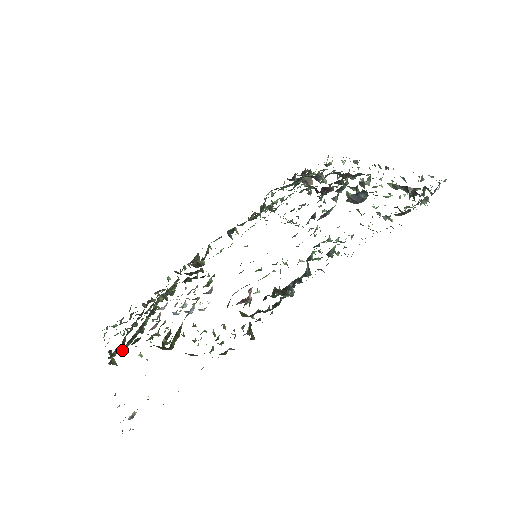
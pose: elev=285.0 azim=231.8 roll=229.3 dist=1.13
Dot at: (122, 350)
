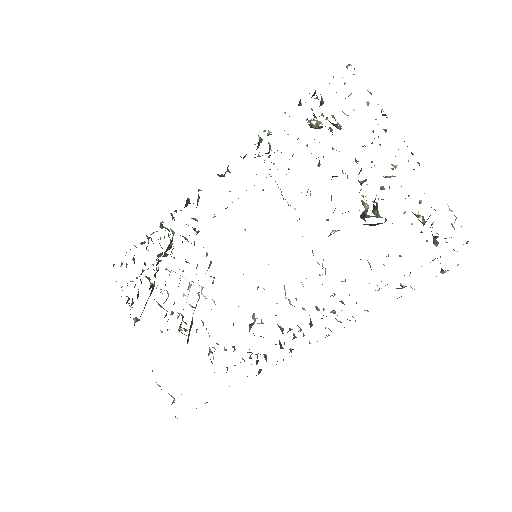
Dot at: occluded
